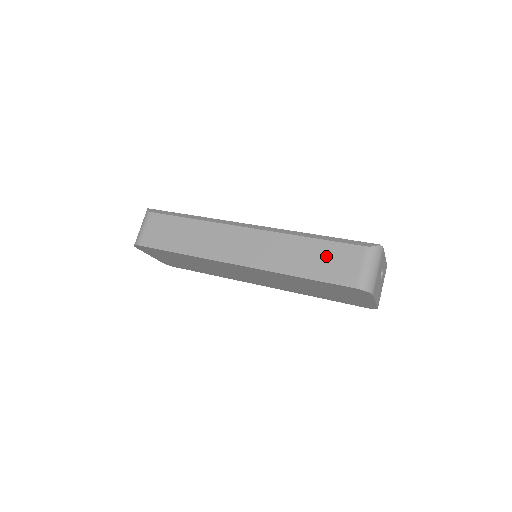
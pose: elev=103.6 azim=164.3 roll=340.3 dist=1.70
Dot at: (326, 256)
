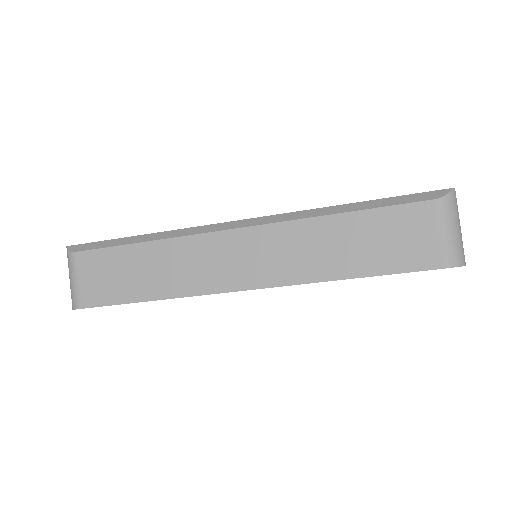
Dot at: (379, 234)
